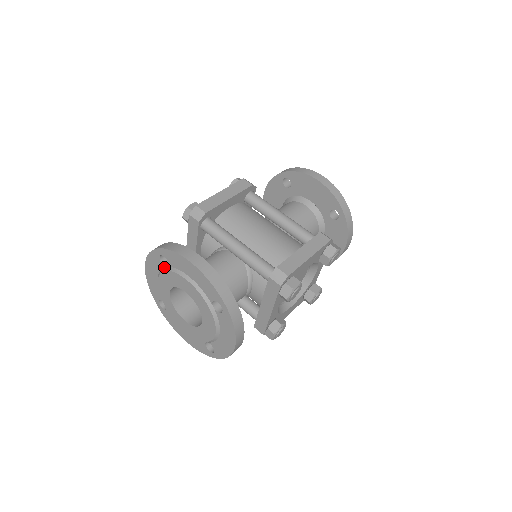
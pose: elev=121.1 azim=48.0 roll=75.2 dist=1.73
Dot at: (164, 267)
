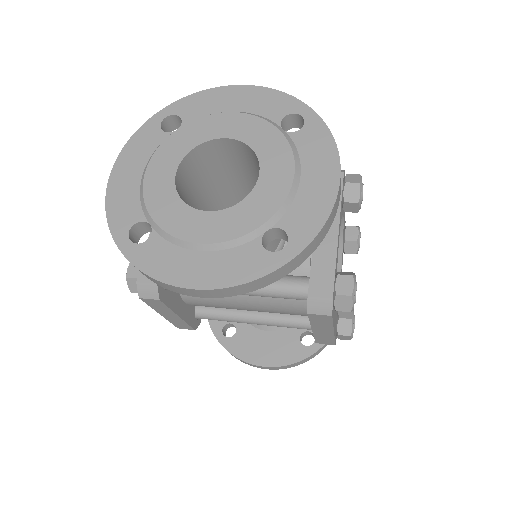
Dot at: (168, 135)
